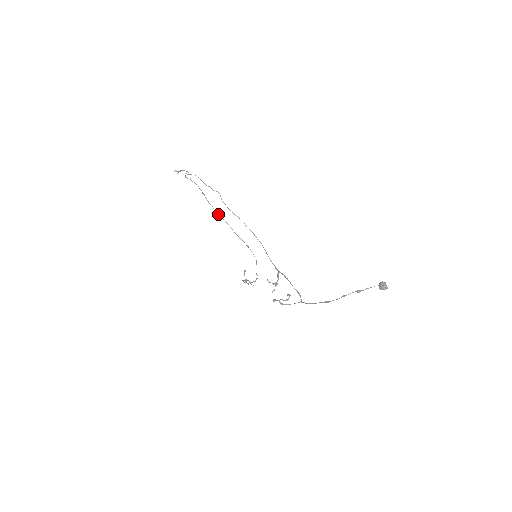
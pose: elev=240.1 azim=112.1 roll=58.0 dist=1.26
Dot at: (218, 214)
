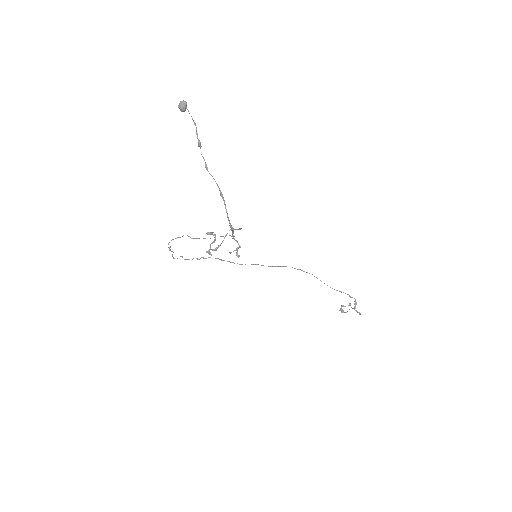
Dot at: occluded
